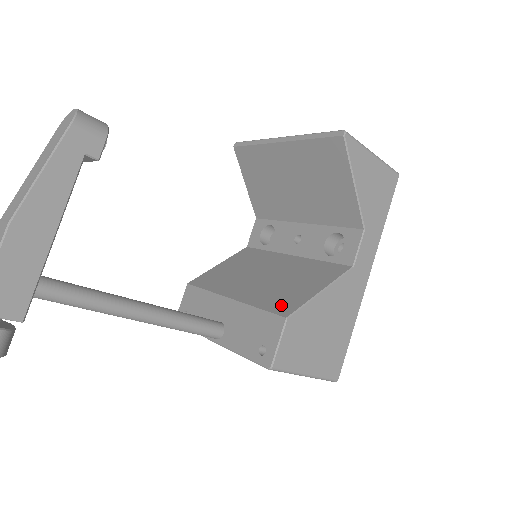
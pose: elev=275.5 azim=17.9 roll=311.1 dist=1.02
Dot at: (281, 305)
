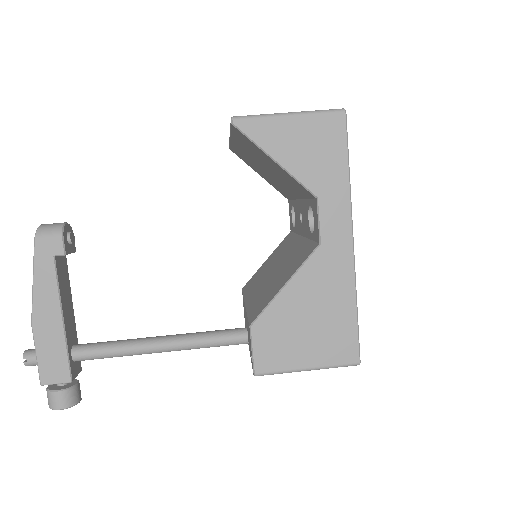
Dot at: (257, 309)
